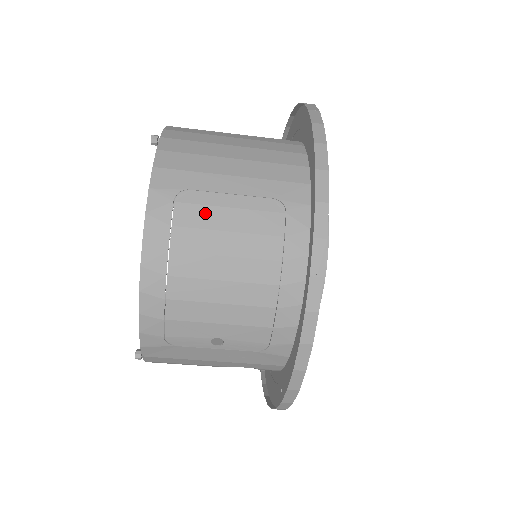
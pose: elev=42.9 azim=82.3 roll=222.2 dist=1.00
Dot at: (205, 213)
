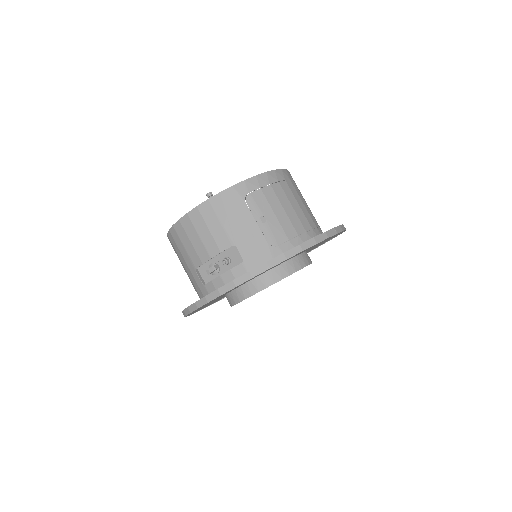
Dot at: (300, 193)
